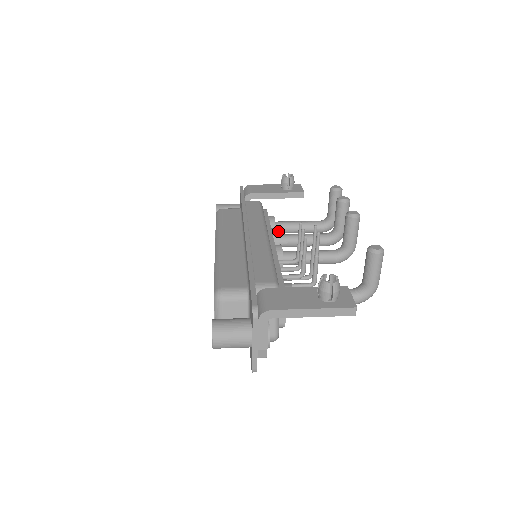
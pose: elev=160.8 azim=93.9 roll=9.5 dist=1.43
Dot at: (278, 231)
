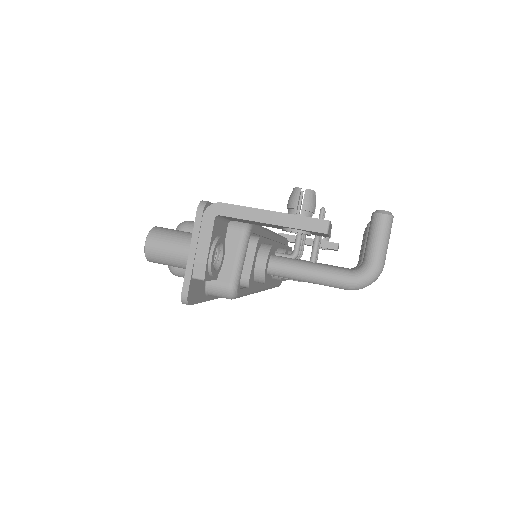
Dot at: occluded
